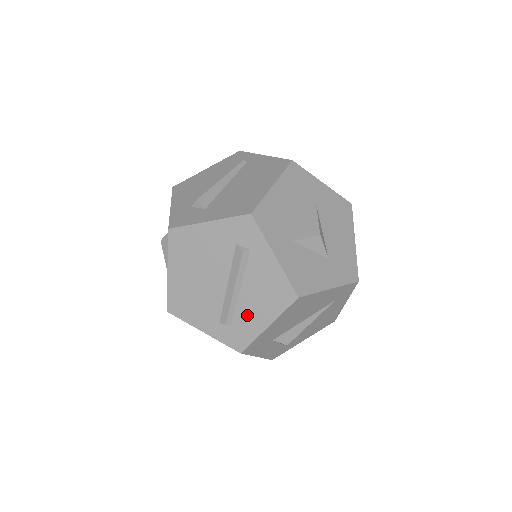
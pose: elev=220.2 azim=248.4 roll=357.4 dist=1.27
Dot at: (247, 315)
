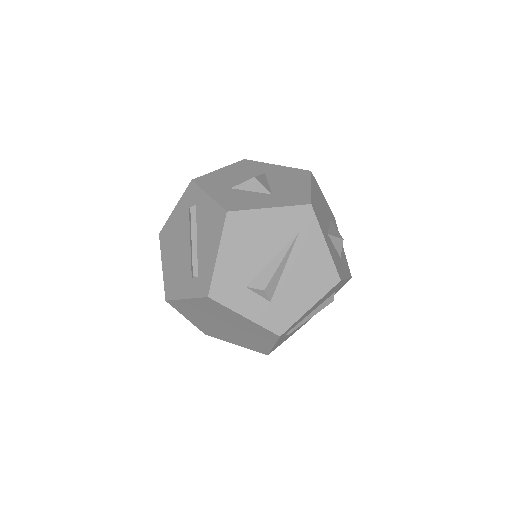
Dot at: (204, 257)
